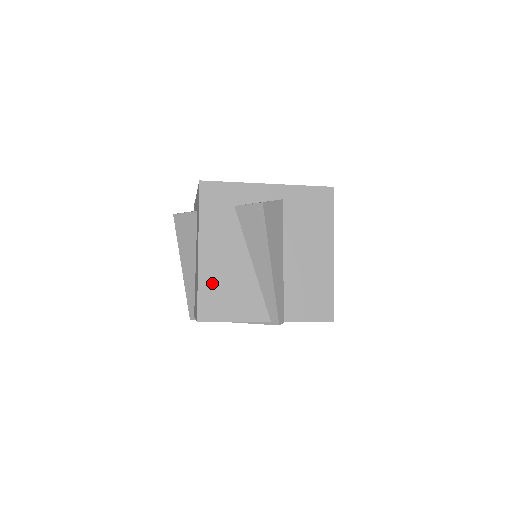
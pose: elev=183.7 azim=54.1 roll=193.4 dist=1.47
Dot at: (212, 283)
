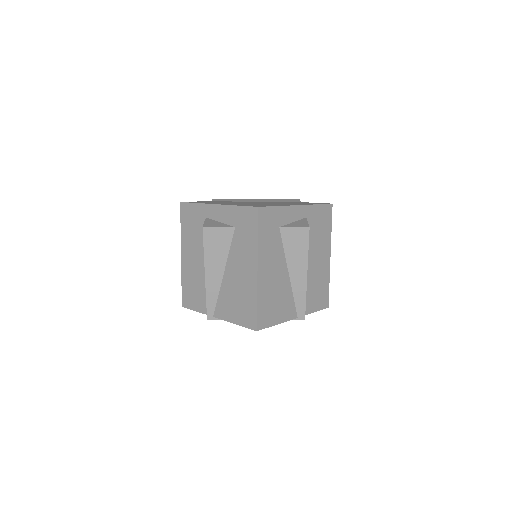
Dot at: (266, 296)
